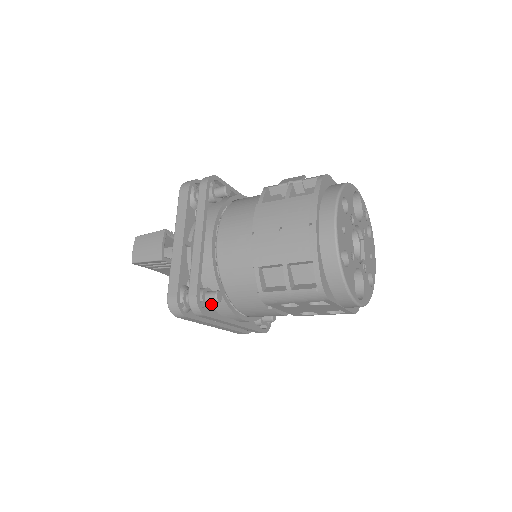
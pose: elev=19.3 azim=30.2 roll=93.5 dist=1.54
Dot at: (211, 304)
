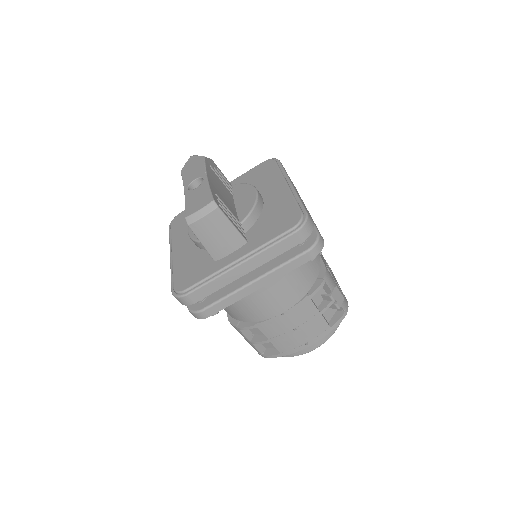
Dot at: occluded
